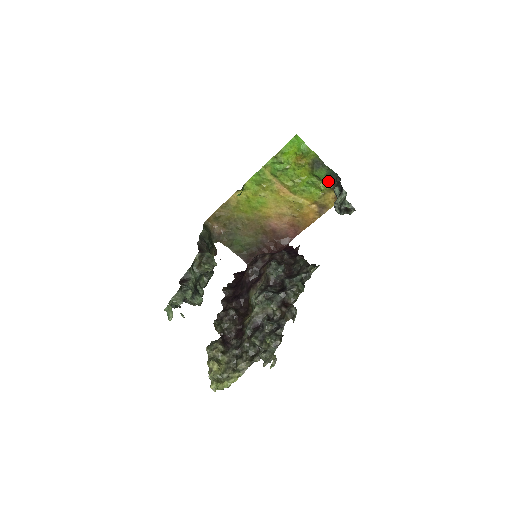
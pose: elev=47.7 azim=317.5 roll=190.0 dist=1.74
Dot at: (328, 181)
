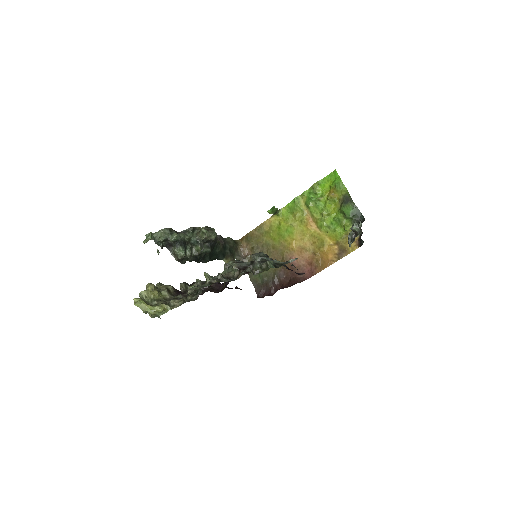
Dot at: (353, 222)
